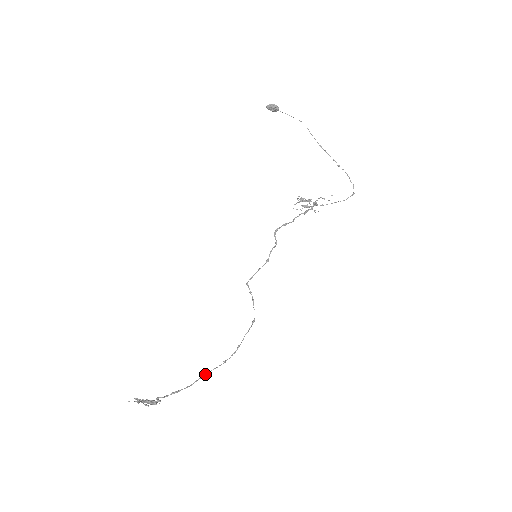
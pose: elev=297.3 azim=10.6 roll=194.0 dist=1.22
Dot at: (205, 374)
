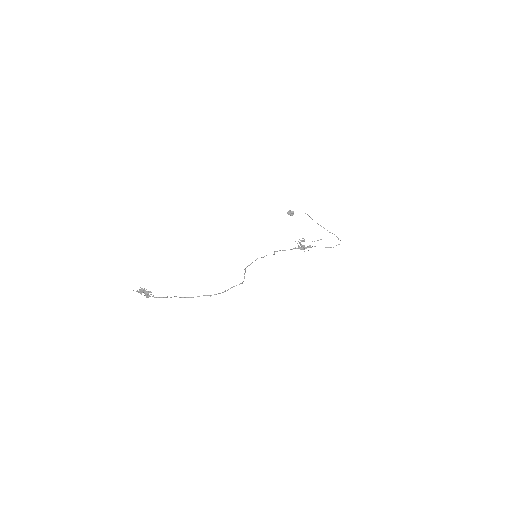
Dot at: (193, 297)
